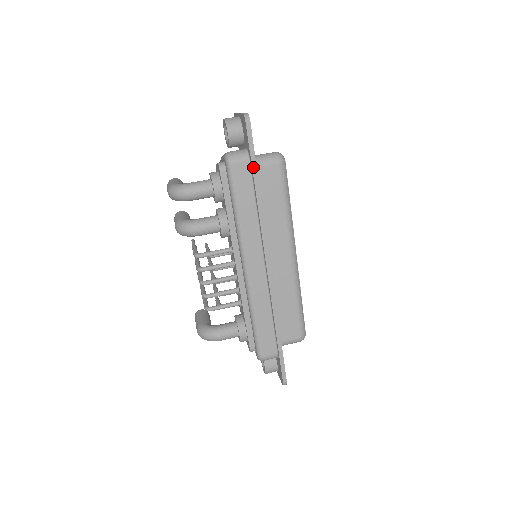
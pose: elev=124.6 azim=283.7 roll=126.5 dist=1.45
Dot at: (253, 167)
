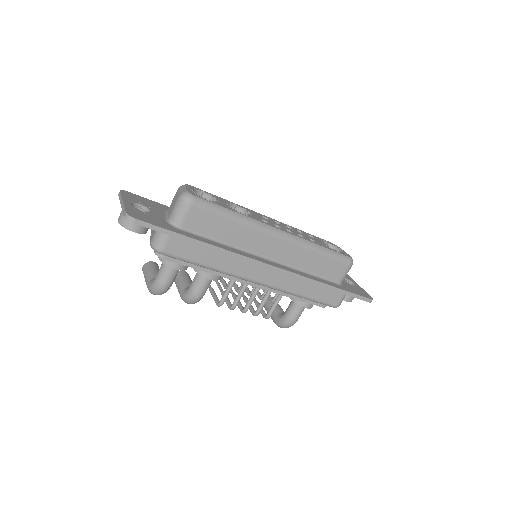
Dot at: (178, 237)
